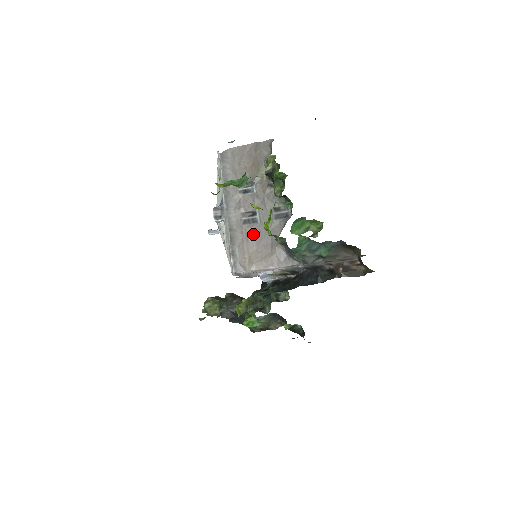
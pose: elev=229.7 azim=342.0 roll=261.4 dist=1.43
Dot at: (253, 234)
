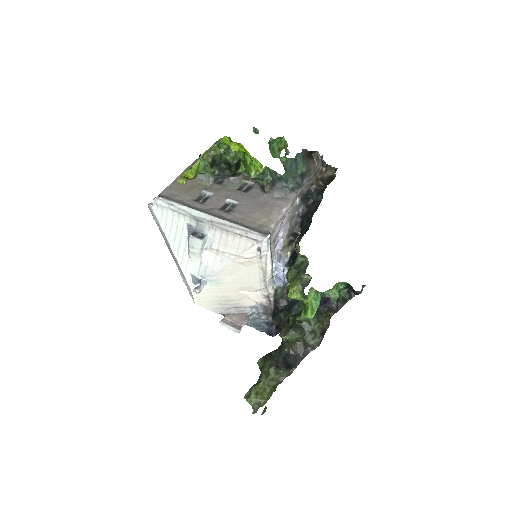
Dot at: (244, 210)
